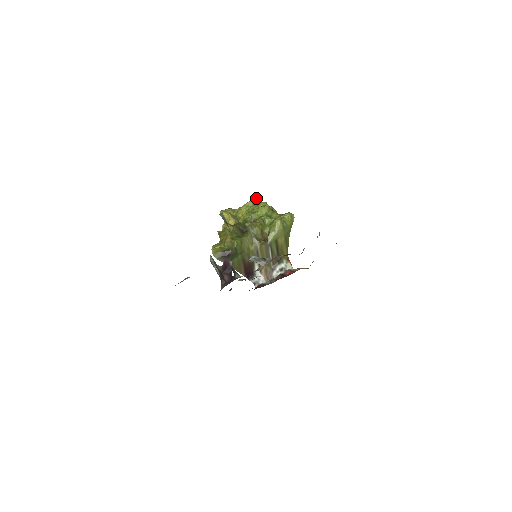
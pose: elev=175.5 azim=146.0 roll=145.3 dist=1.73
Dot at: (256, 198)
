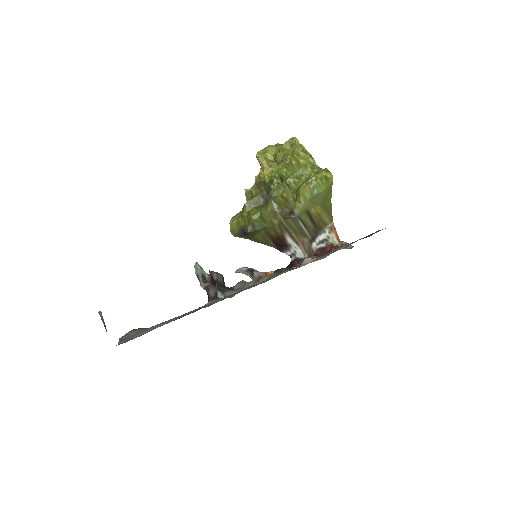
Dot at: (294, 137)
